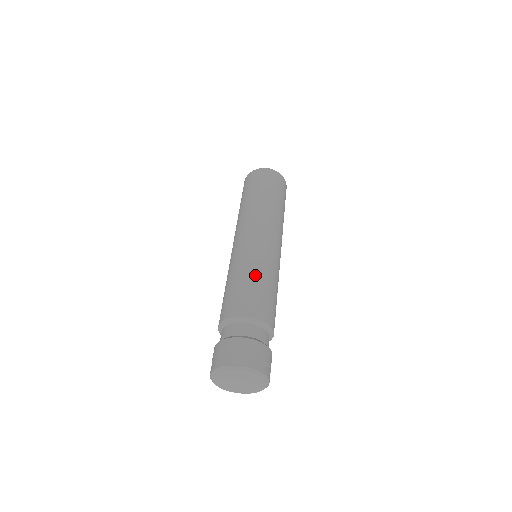
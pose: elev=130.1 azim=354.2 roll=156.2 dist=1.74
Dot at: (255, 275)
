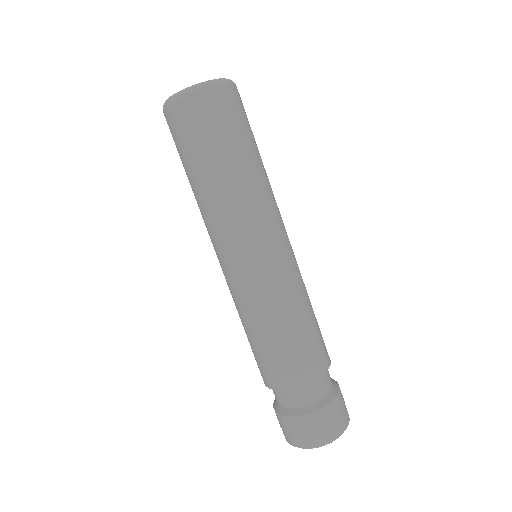
Dot at: (300, 315)
